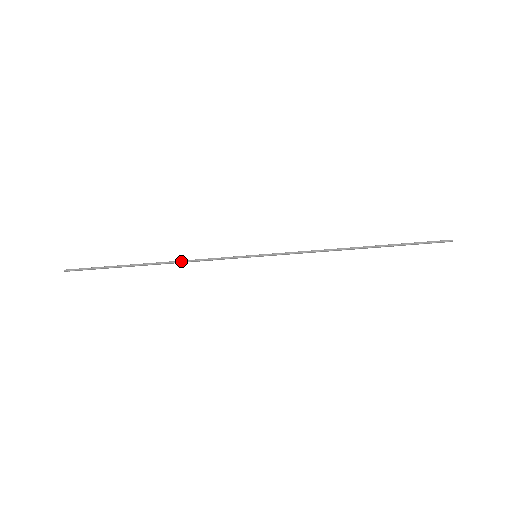
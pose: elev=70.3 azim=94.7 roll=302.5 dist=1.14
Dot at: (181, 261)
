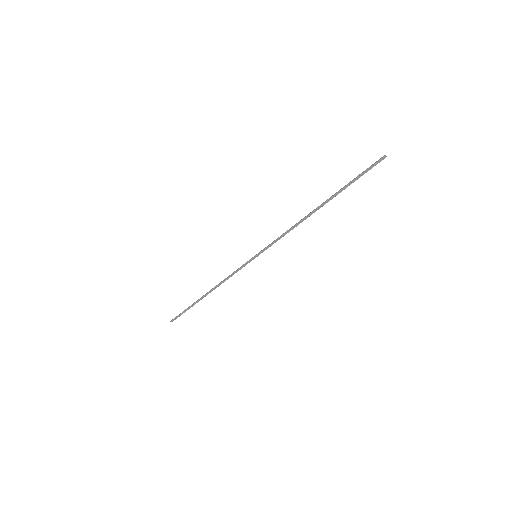
Dot at: (218, 284)
